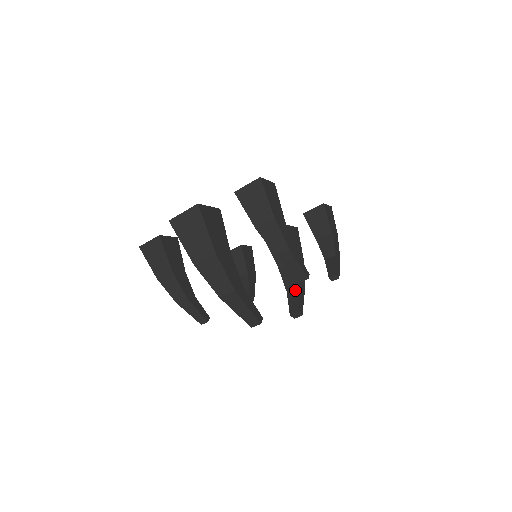
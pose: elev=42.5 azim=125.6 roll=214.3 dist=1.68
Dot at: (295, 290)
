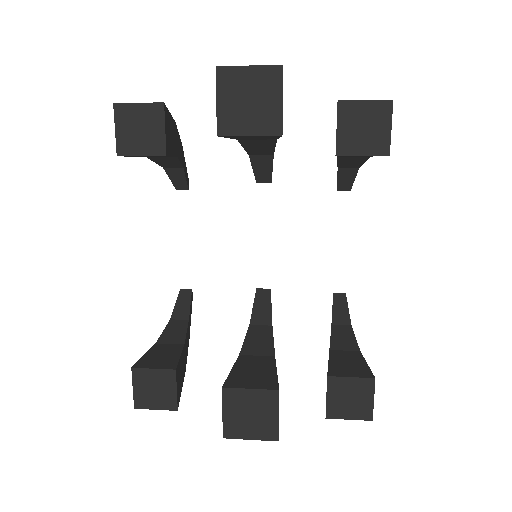
Dot at: (265, 158)
